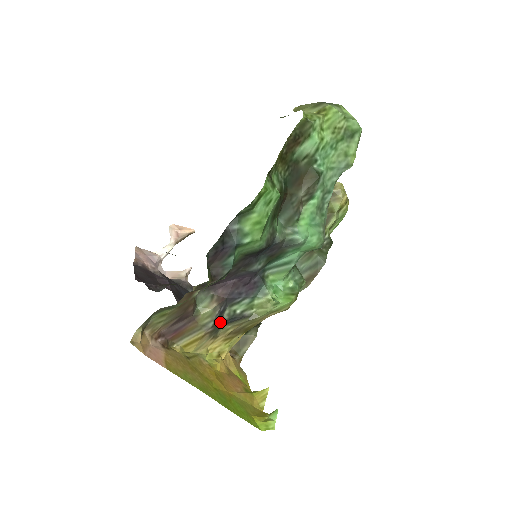
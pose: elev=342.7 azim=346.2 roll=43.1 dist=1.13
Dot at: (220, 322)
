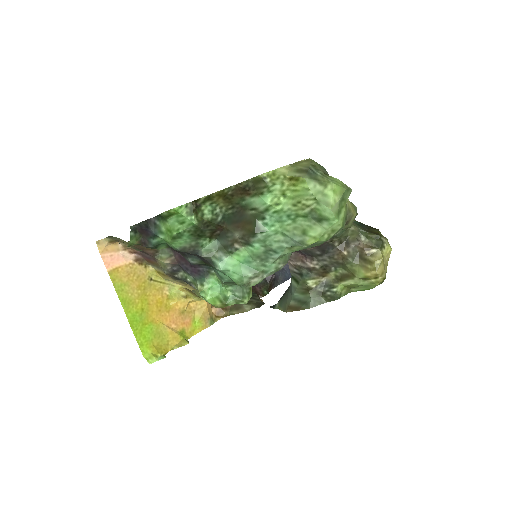
Dot at: (175, 276)
